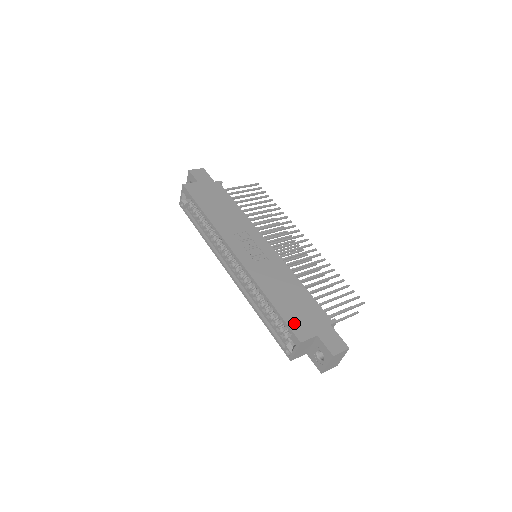
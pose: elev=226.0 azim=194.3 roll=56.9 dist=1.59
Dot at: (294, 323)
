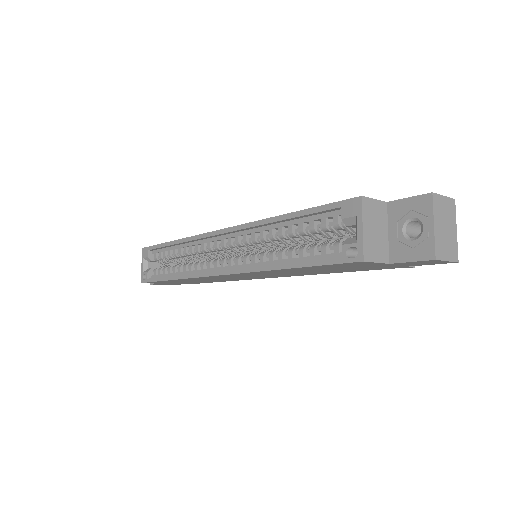
Dot at: occluded
